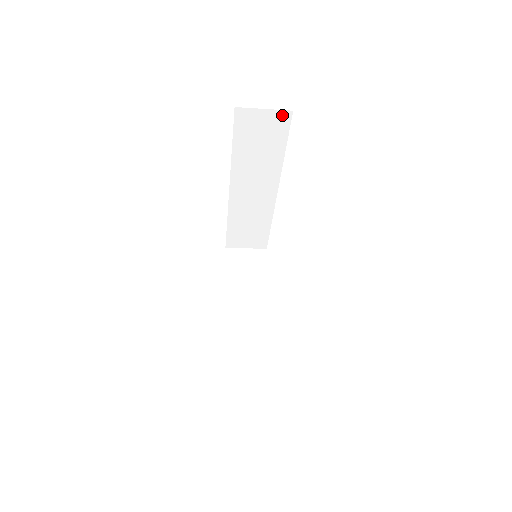
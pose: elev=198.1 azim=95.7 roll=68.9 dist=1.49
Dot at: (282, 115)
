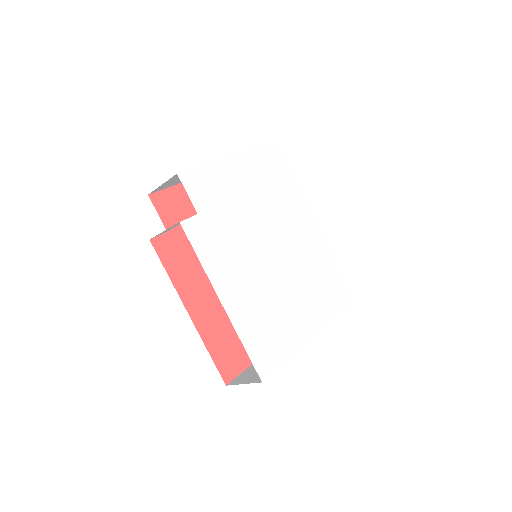
Dot at: occluded
